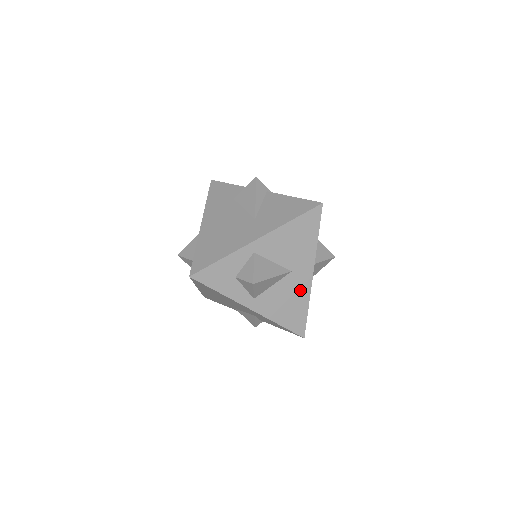
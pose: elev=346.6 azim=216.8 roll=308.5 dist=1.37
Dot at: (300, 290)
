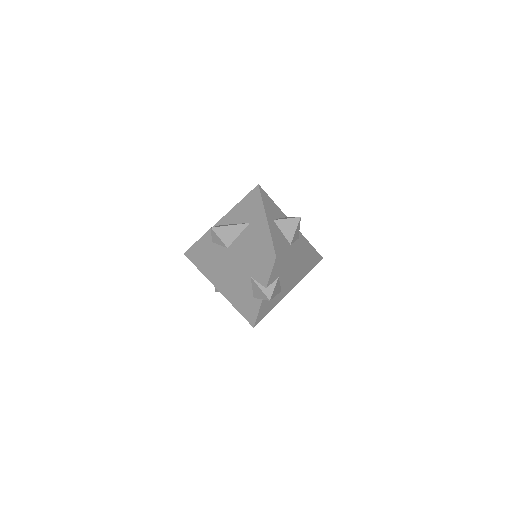
Dot at: (260, 230)
